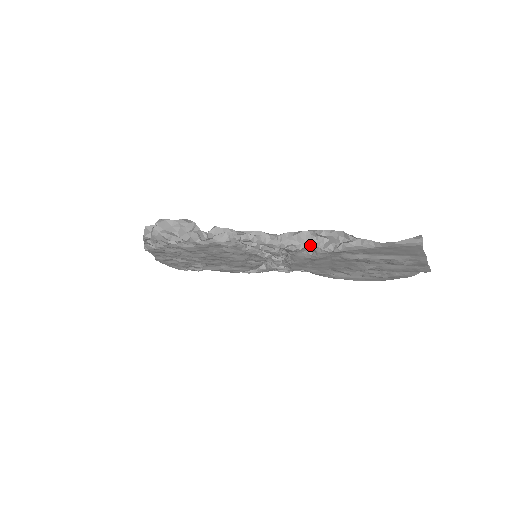
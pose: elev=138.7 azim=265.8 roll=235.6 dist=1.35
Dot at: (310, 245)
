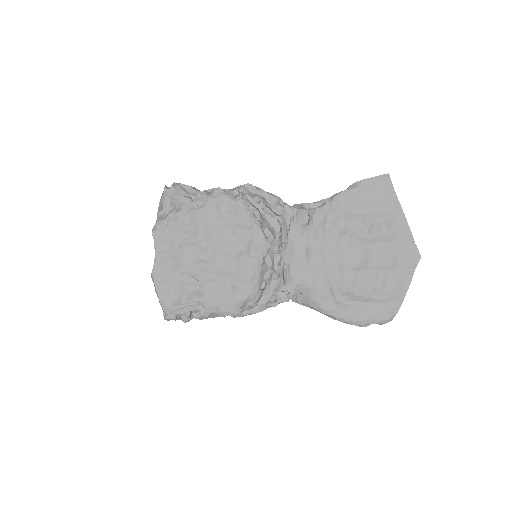
Dot at: (305, 212)
